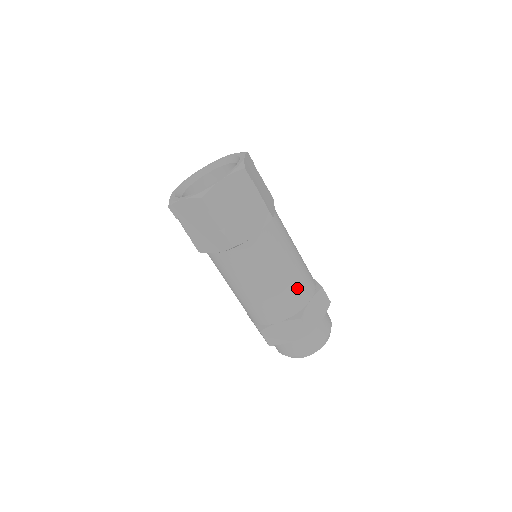
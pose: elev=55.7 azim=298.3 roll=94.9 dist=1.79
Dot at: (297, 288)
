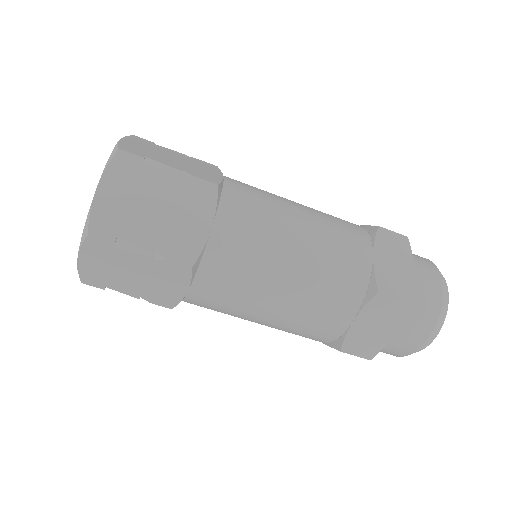
Dot at: (338, 254)
